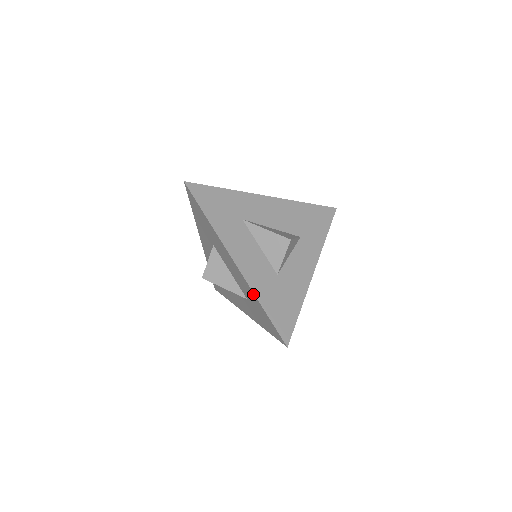
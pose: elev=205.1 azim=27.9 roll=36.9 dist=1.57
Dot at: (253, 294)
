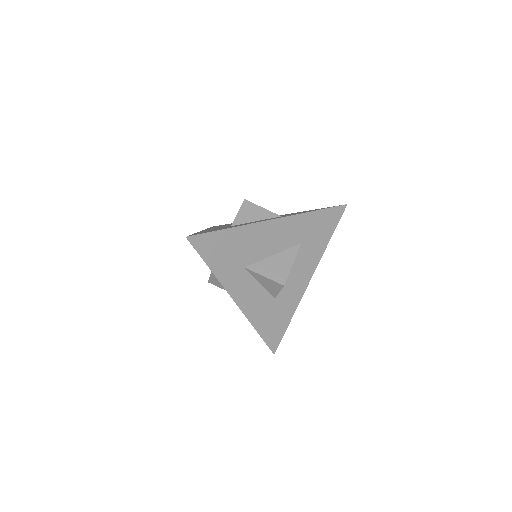
Dot at: occluded
